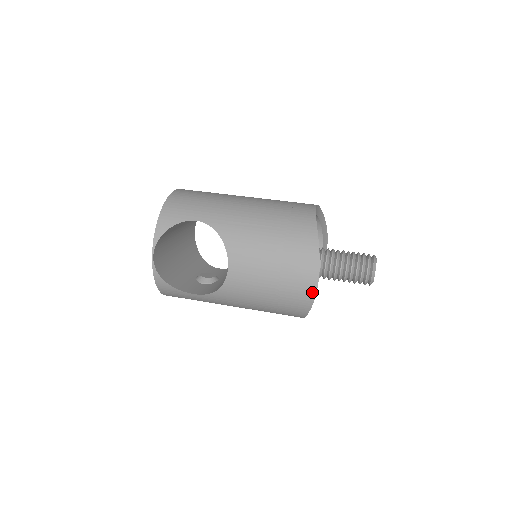
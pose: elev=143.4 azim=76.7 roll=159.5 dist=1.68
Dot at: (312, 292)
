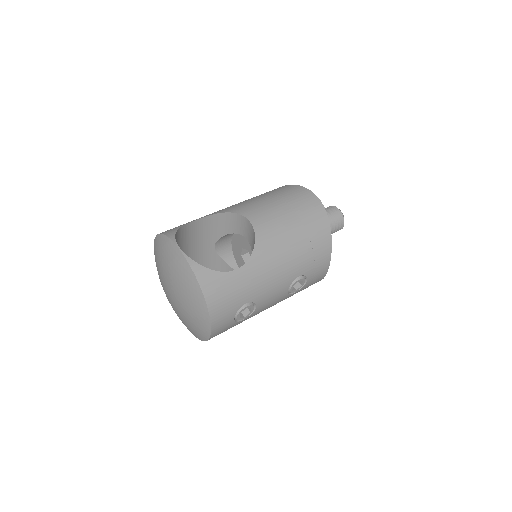
Dot at: (318, 202)
